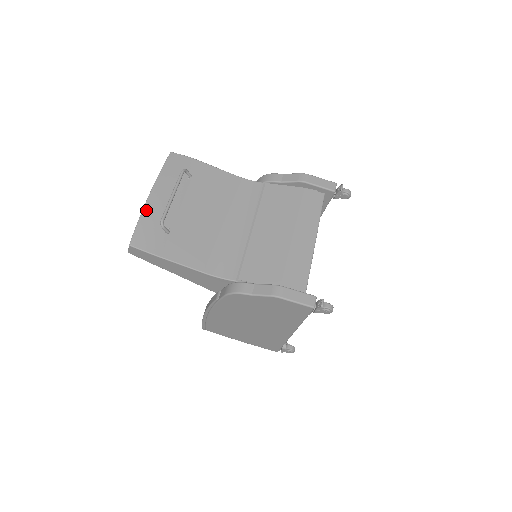
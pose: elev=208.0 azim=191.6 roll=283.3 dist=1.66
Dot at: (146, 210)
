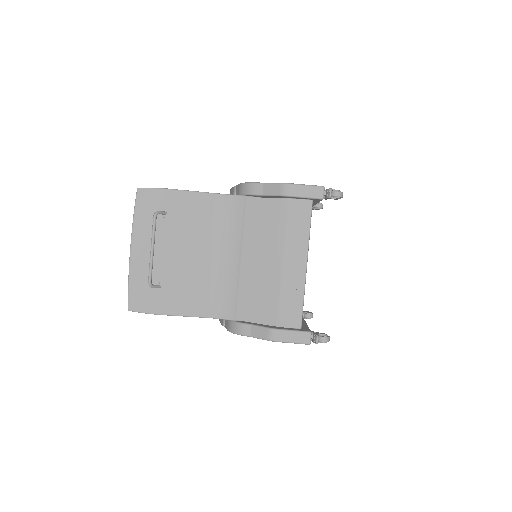
Dot at: (132, 270)
